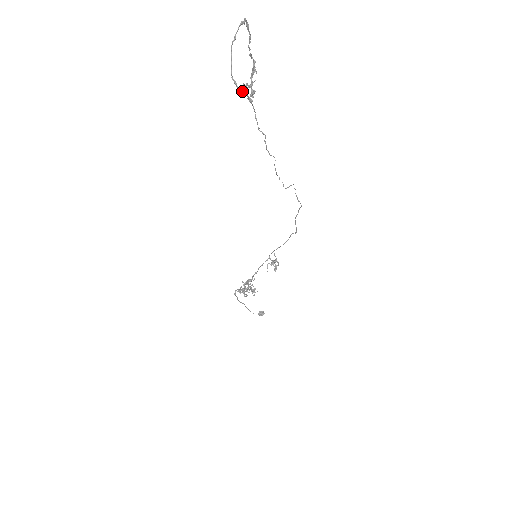
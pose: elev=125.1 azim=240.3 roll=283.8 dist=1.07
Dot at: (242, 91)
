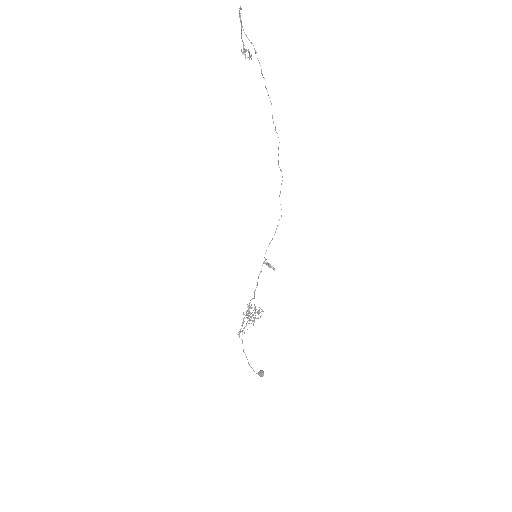
Dot at: (251, 43)
